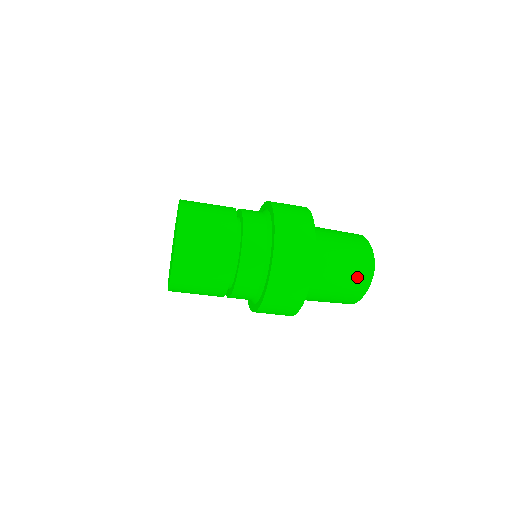
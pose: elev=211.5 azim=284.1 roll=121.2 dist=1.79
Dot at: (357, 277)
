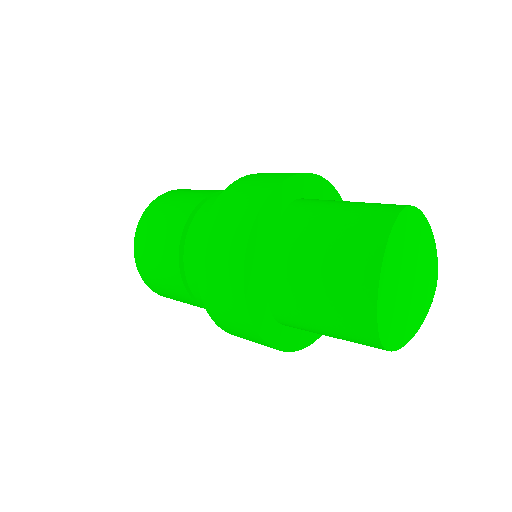
Dot at: (362, 344)
